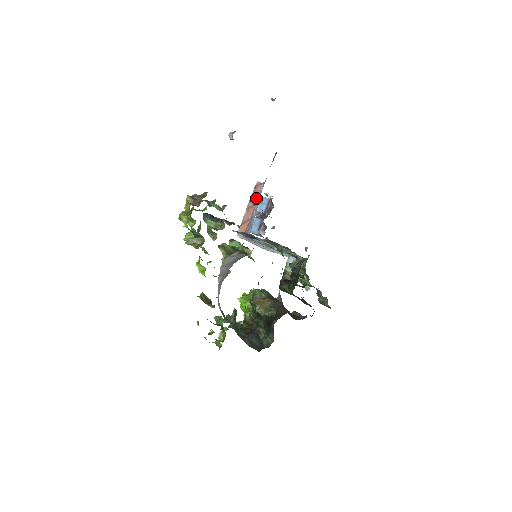
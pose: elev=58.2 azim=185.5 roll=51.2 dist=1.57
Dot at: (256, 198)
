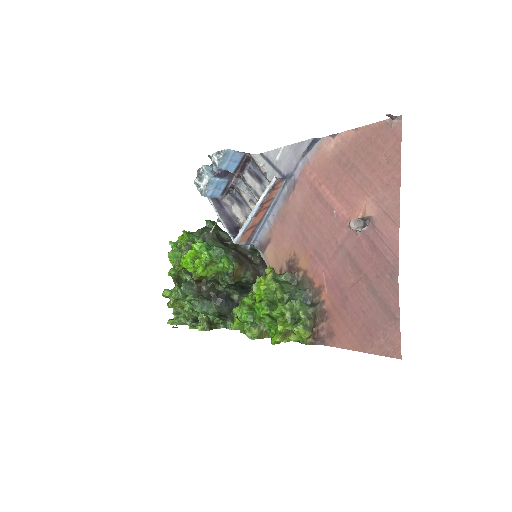
Dot at: (271, 200)
